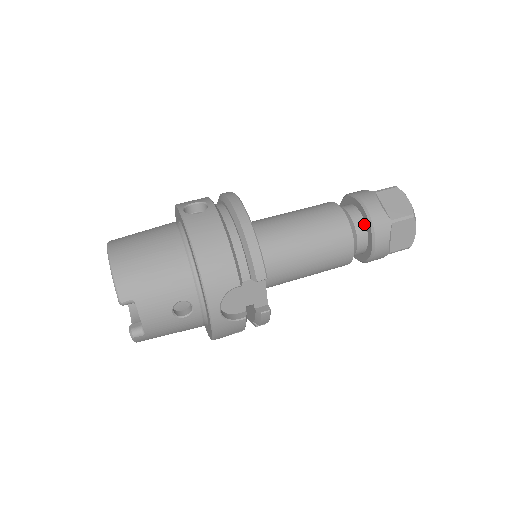
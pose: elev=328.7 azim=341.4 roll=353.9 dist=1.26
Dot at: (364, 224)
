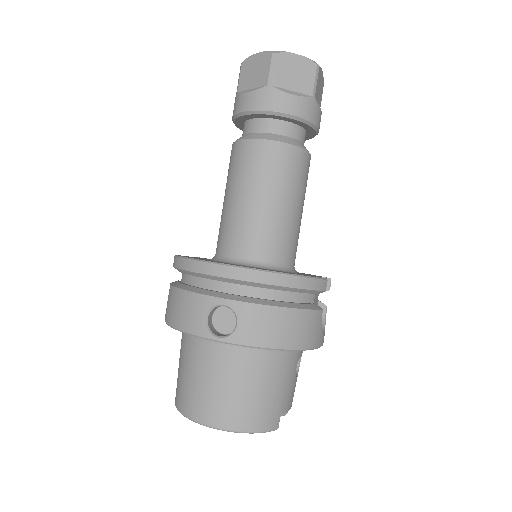
Dot at: (295, 126)
